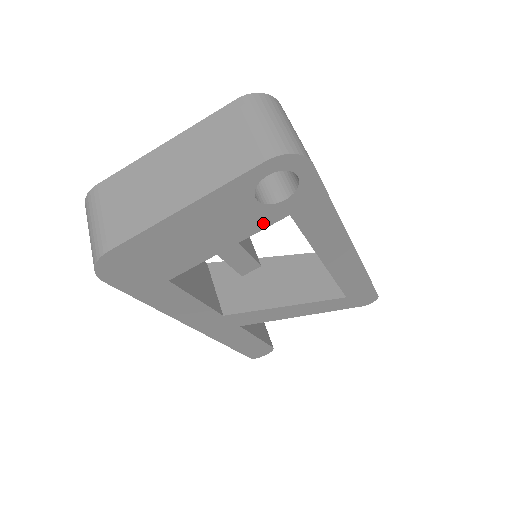
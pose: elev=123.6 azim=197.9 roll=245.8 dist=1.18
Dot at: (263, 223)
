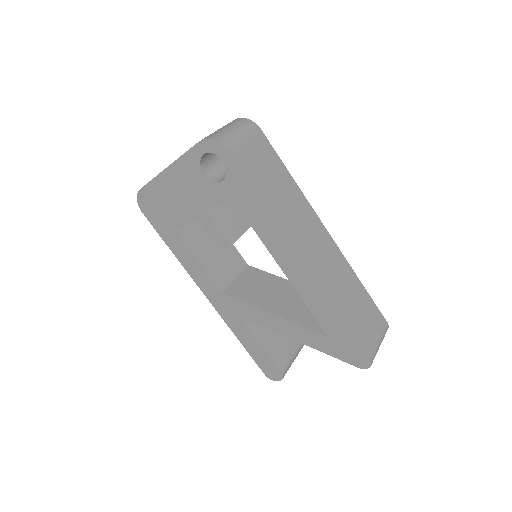
Dot at: (216, 199)
